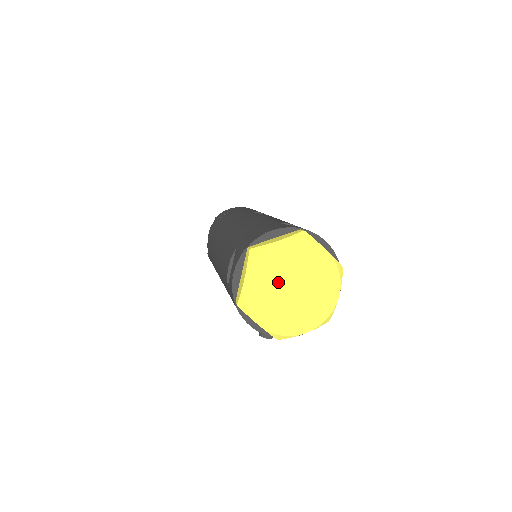
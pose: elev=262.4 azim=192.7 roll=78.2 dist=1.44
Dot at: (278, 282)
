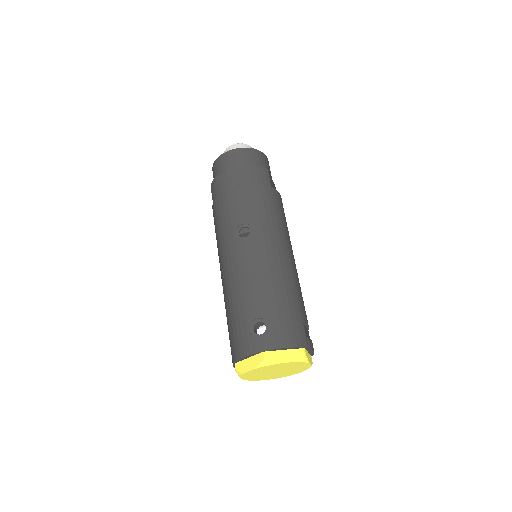
Dot at: (264, 374)
